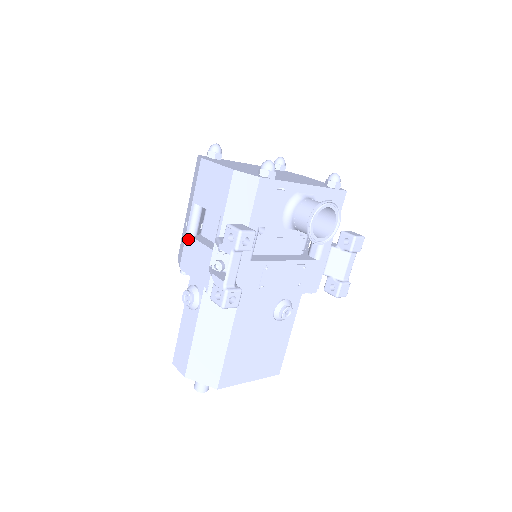
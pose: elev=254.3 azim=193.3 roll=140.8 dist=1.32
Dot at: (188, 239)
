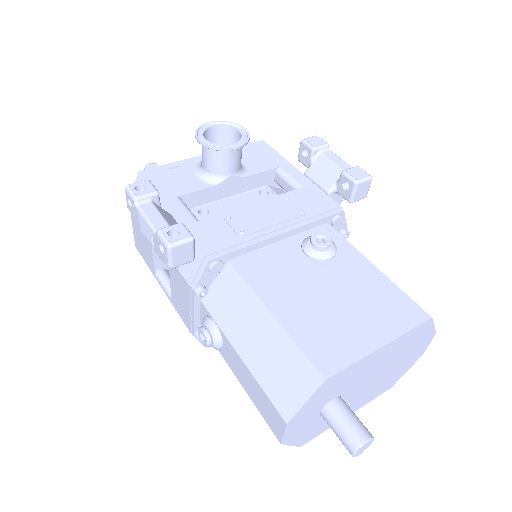
Dot at: (173, 302)
